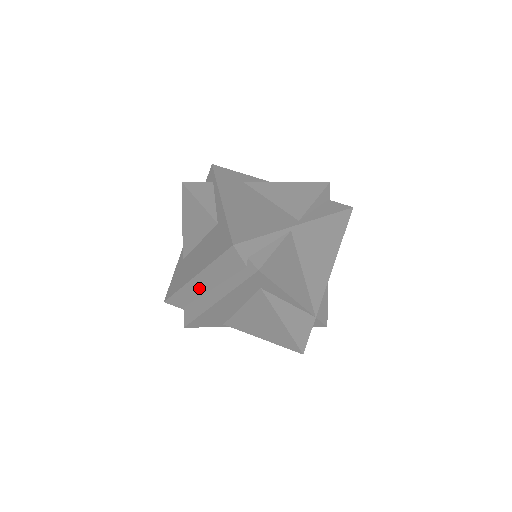
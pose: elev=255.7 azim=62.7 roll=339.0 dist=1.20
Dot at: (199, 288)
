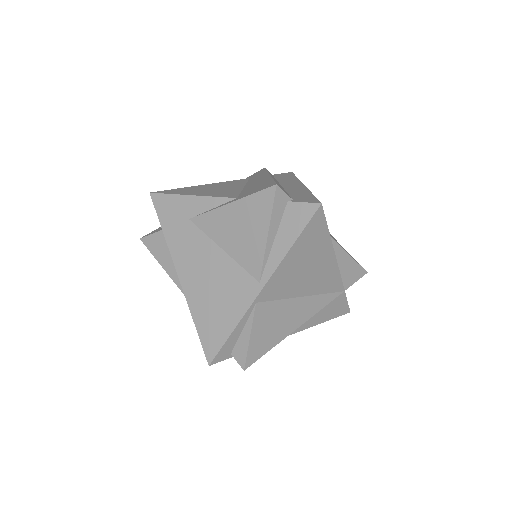
Dot at: occluded
